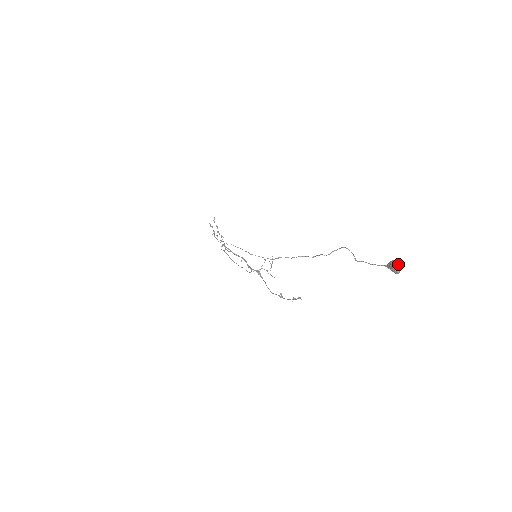
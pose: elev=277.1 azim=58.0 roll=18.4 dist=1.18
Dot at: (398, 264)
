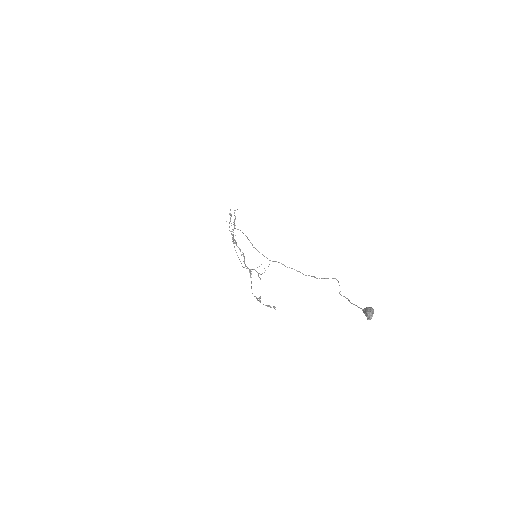
Dot at: (373, 312)
